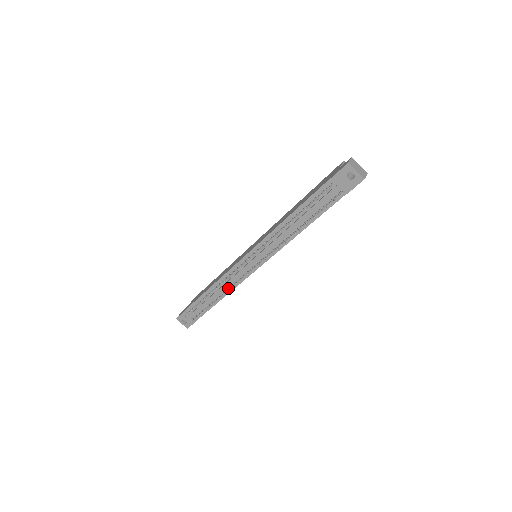
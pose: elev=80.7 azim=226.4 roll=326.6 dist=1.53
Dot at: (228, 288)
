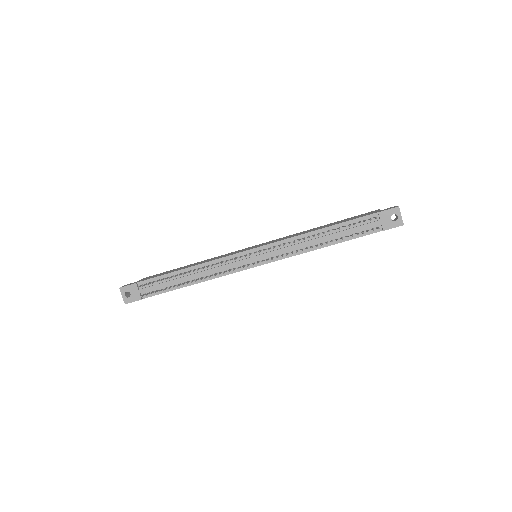
Dot at: (211, 274)
